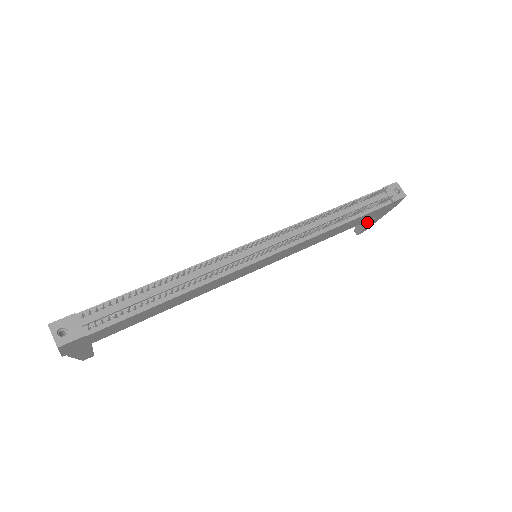
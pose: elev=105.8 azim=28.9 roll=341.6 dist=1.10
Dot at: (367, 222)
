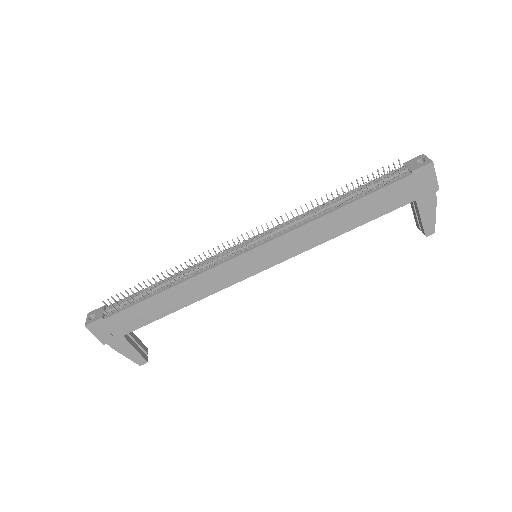
Dot at: (418, 213)
